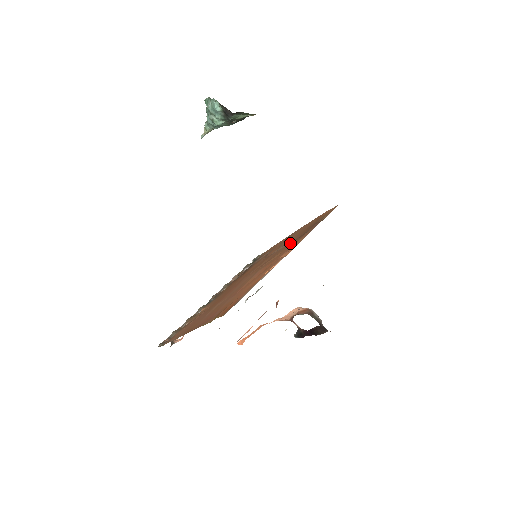
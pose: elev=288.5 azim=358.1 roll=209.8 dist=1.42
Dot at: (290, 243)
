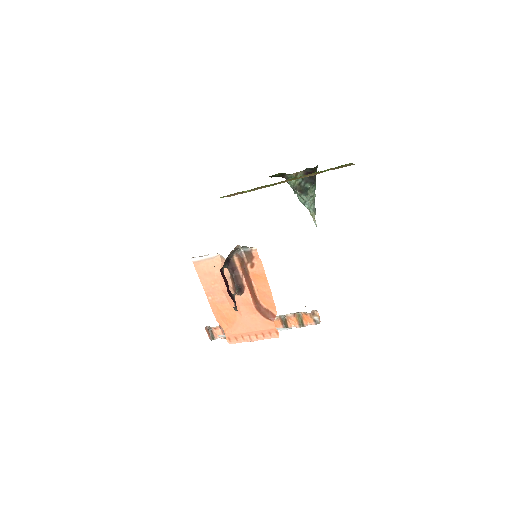
Dot at: occluded
